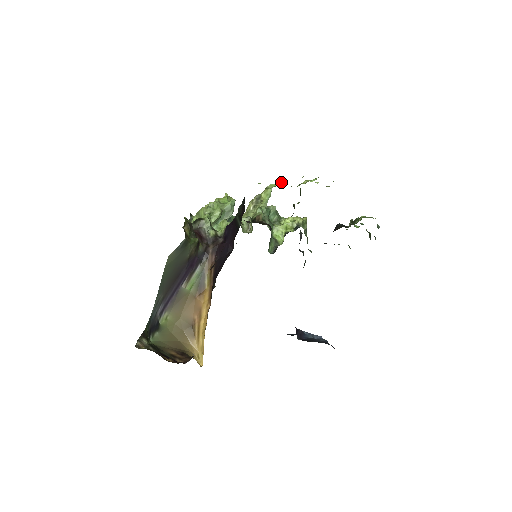
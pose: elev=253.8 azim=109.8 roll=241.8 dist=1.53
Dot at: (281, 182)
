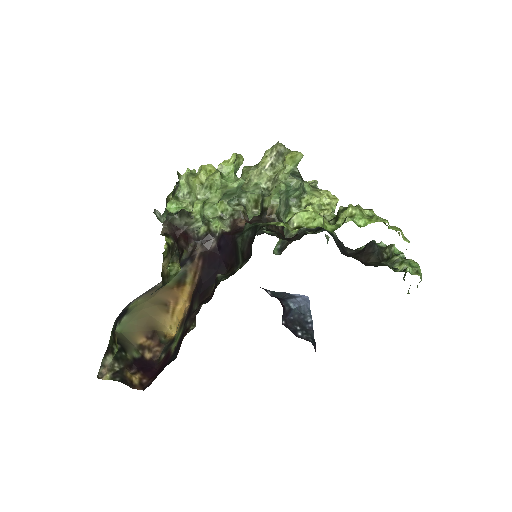
Dot at: (314, 216)
